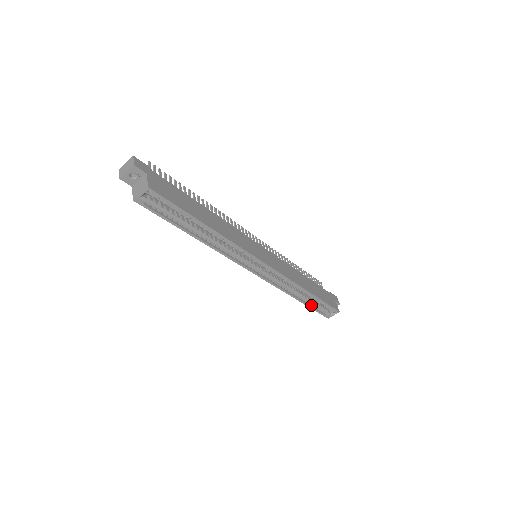
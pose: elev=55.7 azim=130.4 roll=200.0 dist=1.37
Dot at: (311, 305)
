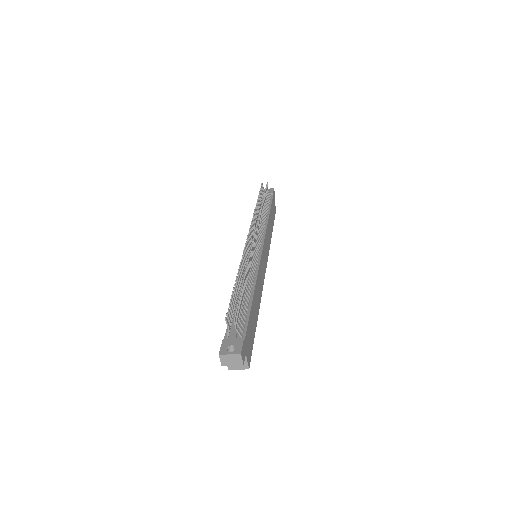
Dot at: occluded
